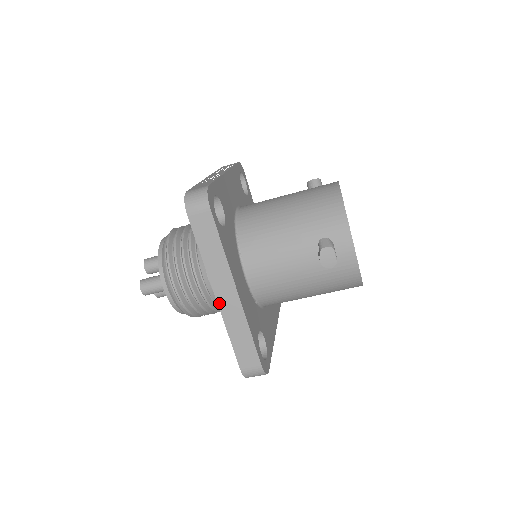
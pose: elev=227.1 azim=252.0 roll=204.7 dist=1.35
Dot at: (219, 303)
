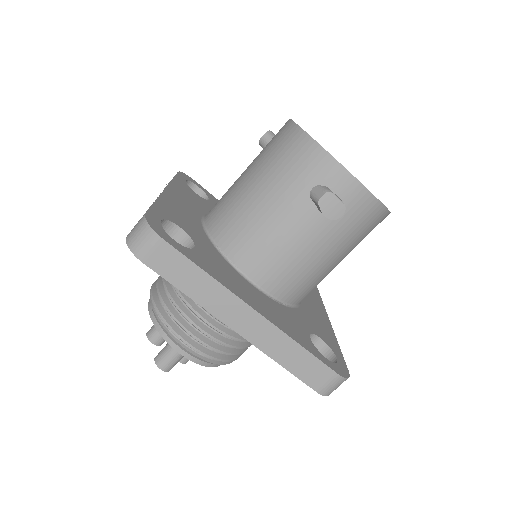
Dot at: (244, 335)
